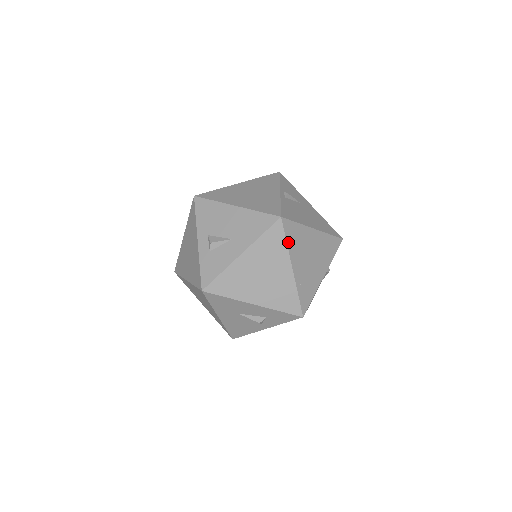
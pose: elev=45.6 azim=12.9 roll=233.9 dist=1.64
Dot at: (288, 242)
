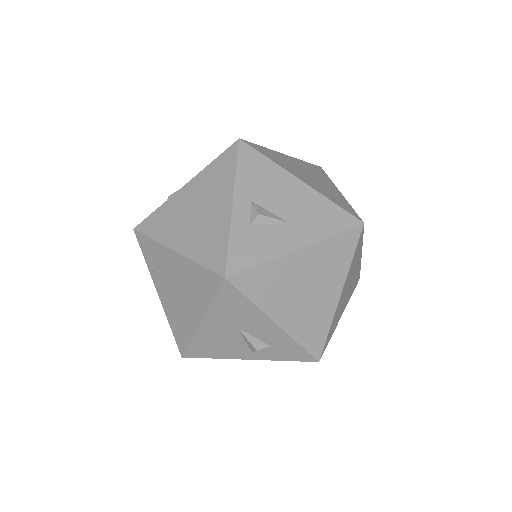
Dot at: (353, 259)
